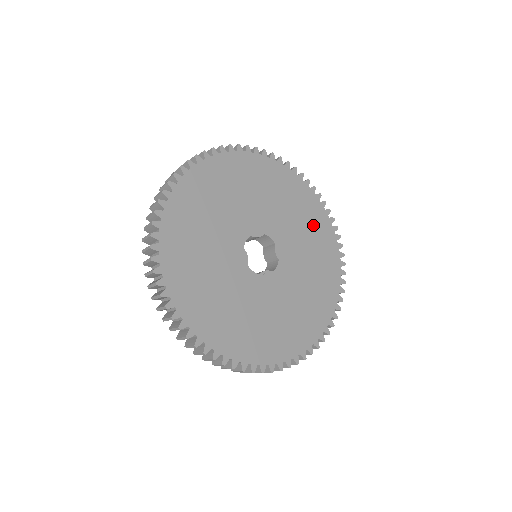
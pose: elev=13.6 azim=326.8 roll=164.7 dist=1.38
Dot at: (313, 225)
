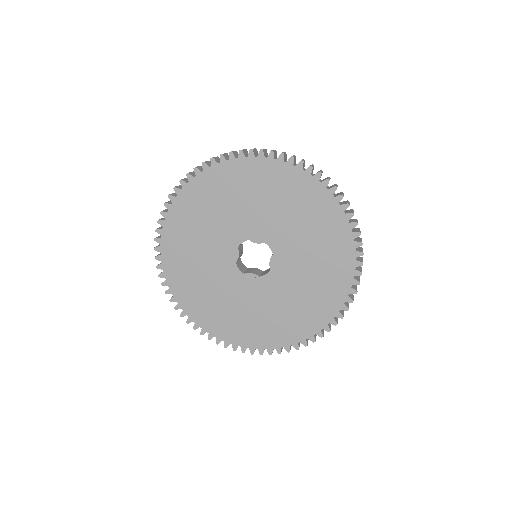
Dot at: (329, 252)
